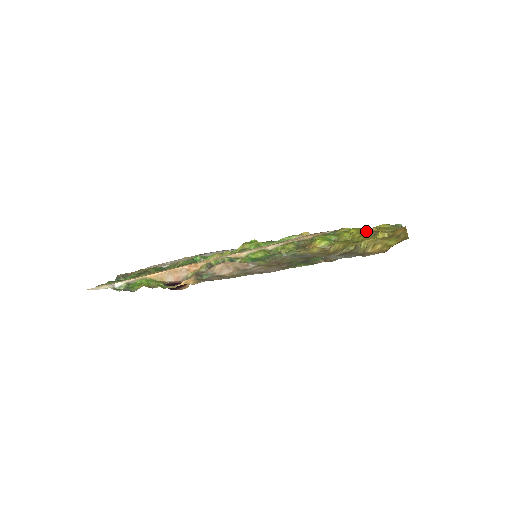
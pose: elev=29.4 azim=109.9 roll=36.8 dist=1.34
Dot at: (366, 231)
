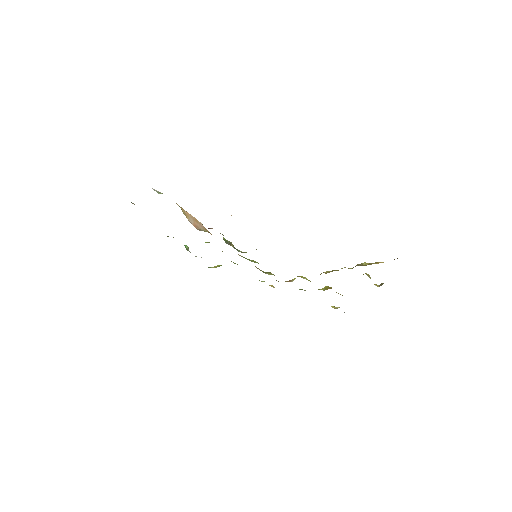
Dot at: occluded
